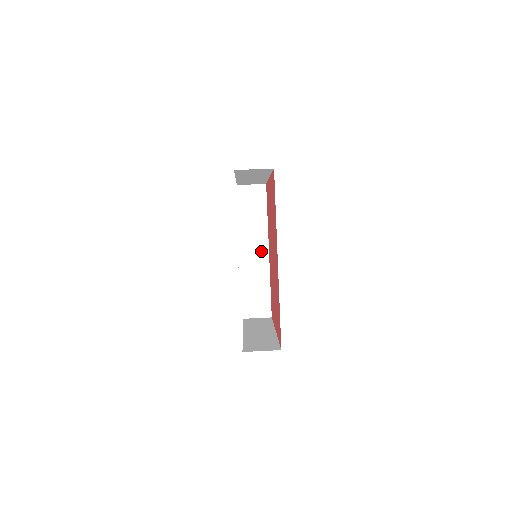
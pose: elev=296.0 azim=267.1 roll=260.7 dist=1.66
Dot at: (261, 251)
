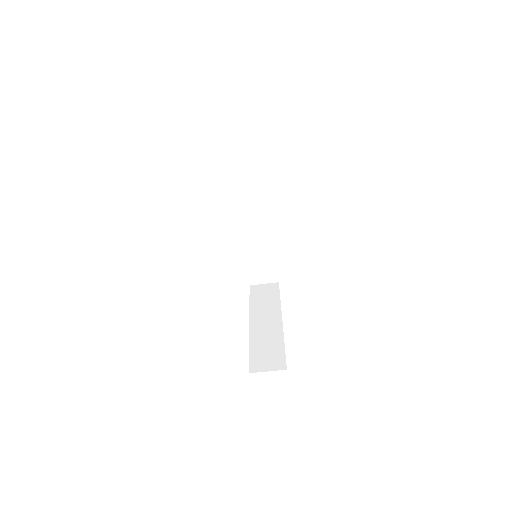
Dot at: (263, 222)
